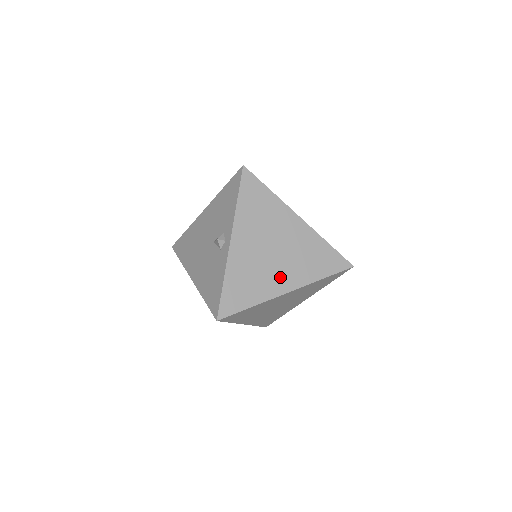
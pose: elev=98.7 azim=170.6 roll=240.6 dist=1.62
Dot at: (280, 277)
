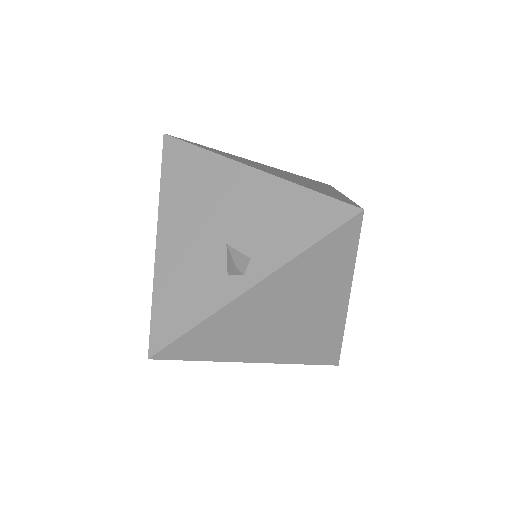
Dot at: (263, 347)
